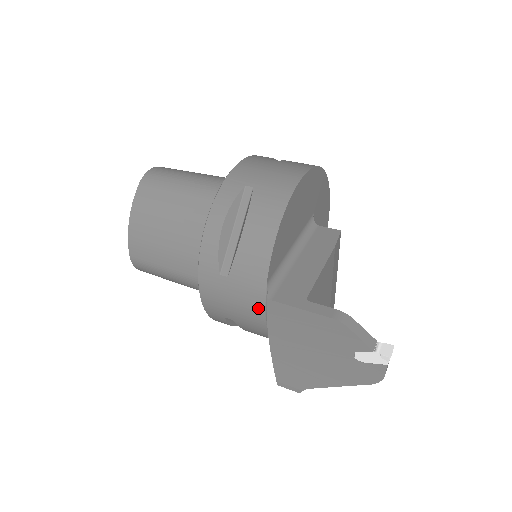
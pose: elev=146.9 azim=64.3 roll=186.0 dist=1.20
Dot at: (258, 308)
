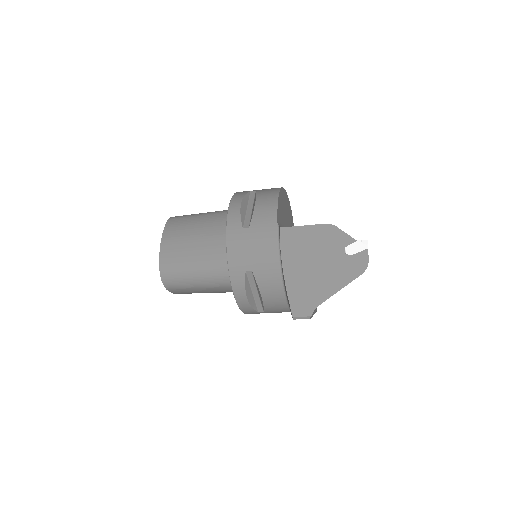
Dot at: (273, 244)
